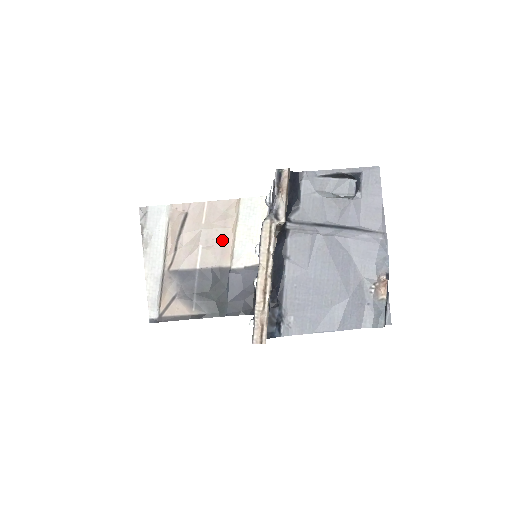
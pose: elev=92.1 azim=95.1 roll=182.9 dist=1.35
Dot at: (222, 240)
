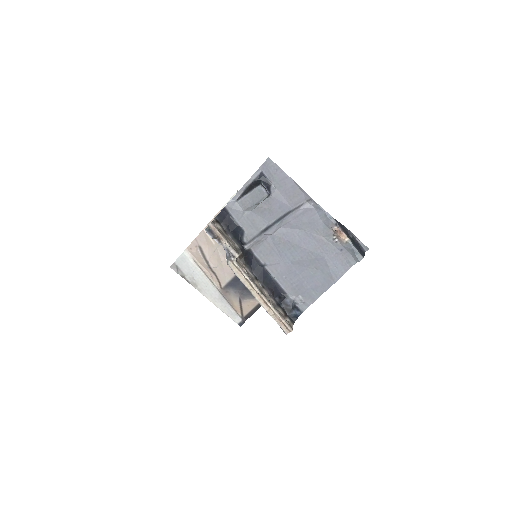
Dot at: occluded
